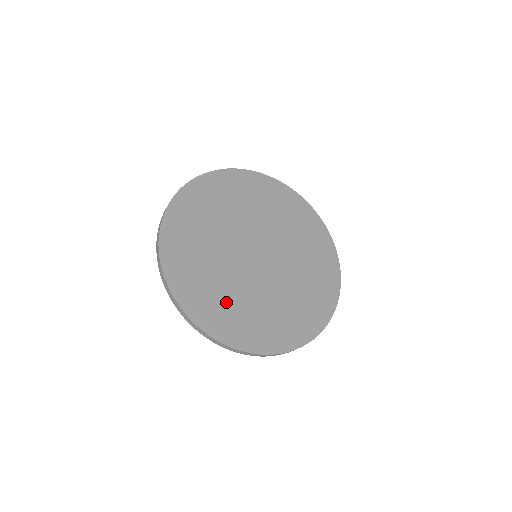
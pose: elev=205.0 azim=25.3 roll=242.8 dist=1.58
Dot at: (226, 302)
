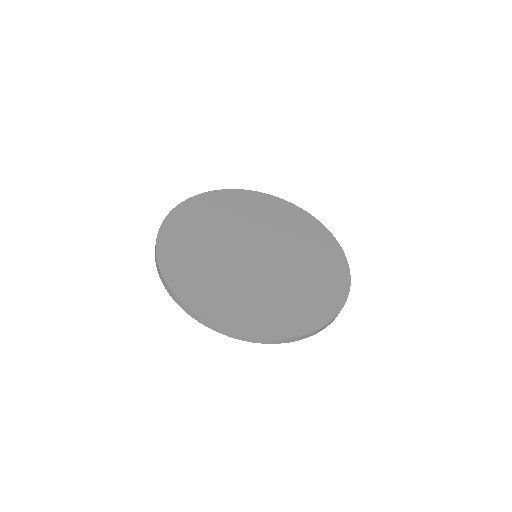
Dot at: (199, 267)
